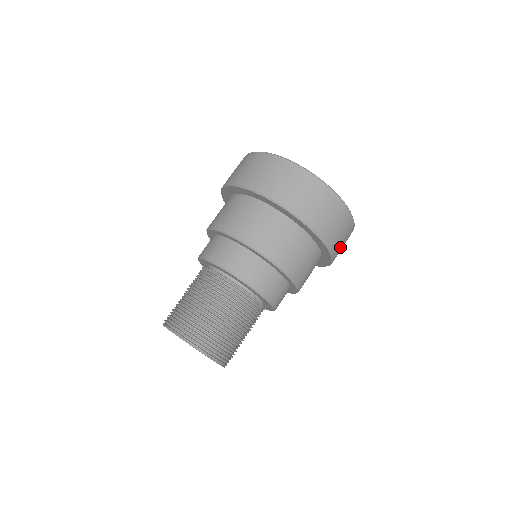
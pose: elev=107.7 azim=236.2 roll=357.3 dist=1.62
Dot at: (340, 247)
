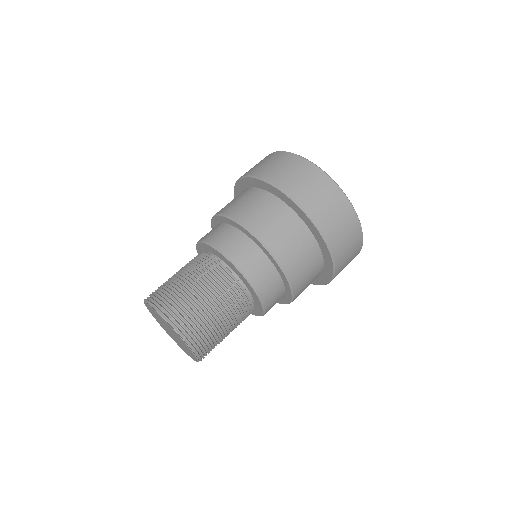
Dot at: (333, 225)
